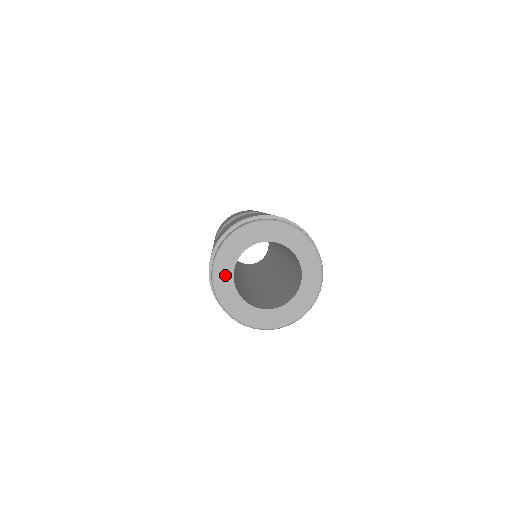
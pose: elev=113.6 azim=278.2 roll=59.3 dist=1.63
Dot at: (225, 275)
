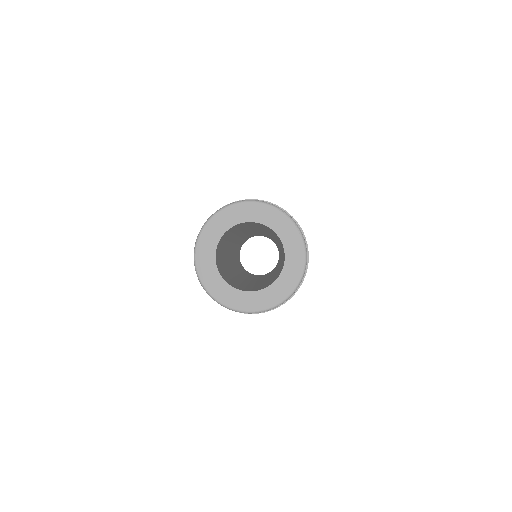
Dot at: (207, 261)
